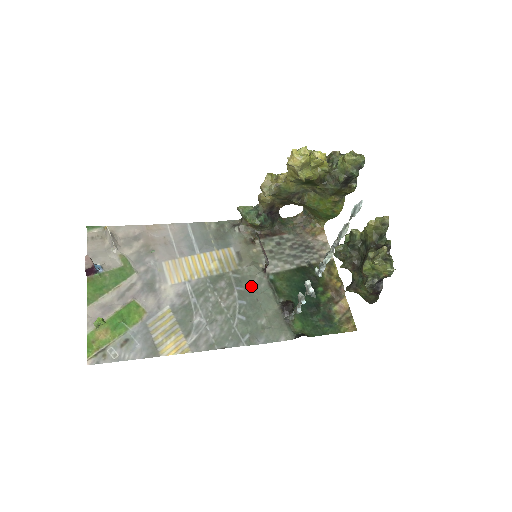
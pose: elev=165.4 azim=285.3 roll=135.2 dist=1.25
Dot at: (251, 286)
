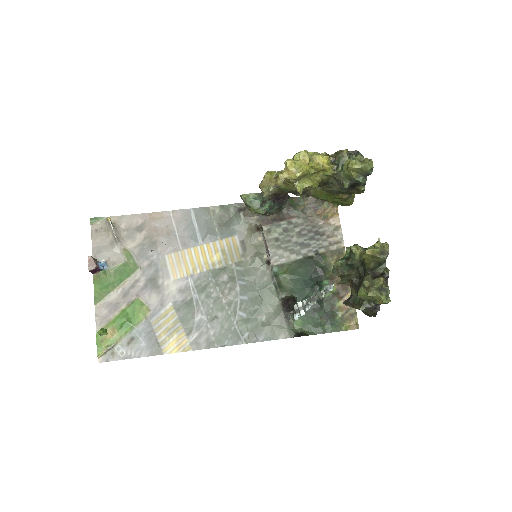
Dot at: (254, 280)
